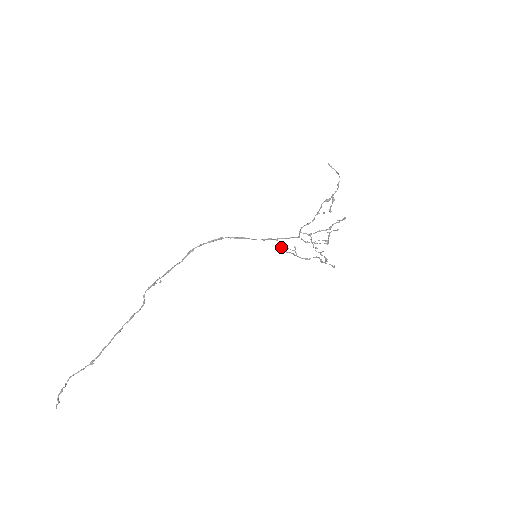
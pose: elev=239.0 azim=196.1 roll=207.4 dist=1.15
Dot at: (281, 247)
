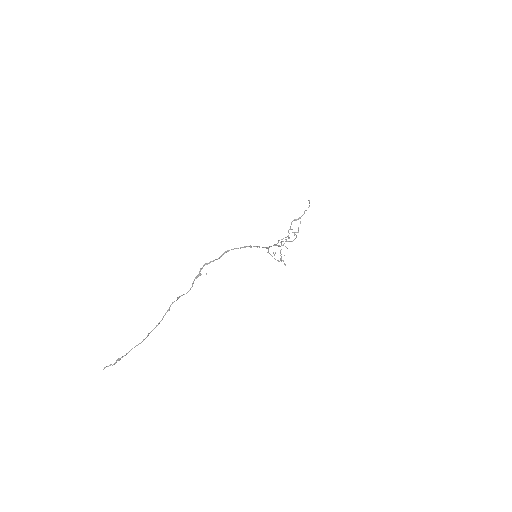
Dot at: (268, 251)
